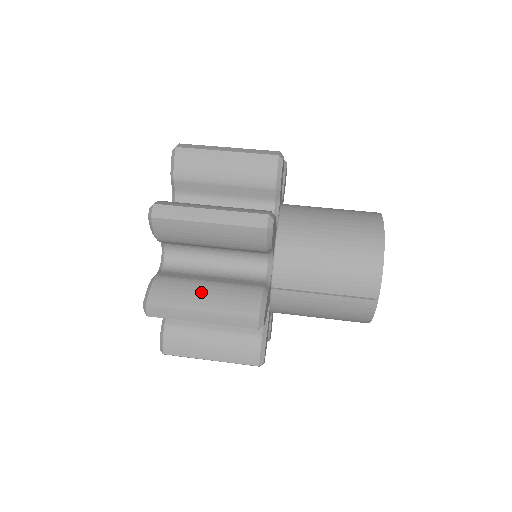
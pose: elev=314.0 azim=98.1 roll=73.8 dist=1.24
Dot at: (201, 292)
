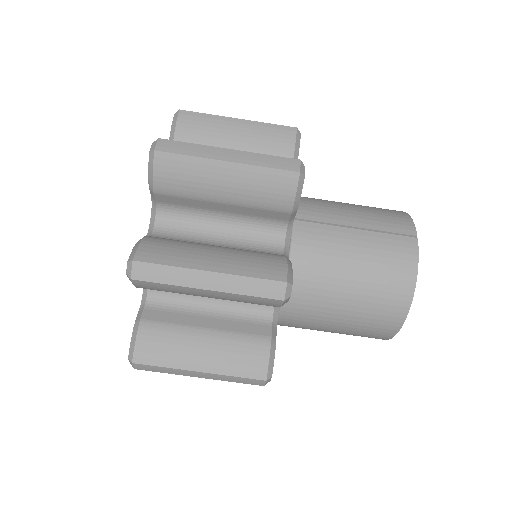
Dot at: occluded
